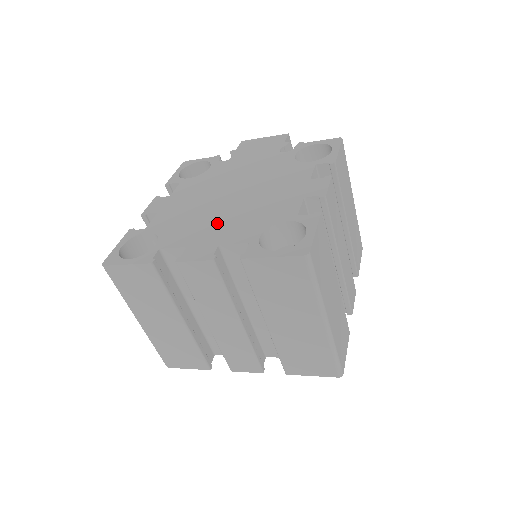
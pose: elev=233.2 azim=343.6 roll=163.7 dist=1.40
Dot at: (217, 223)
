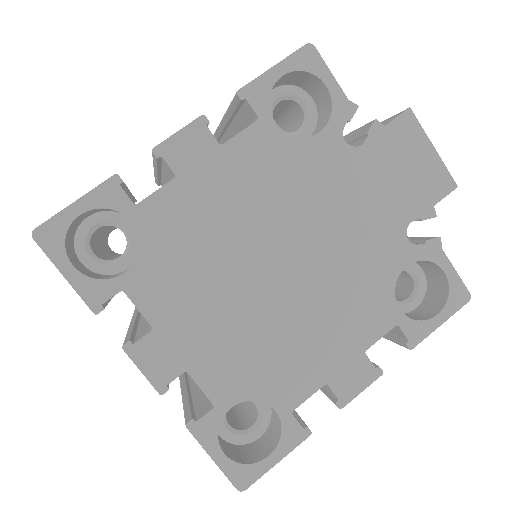
Dot at: (217, 318)
